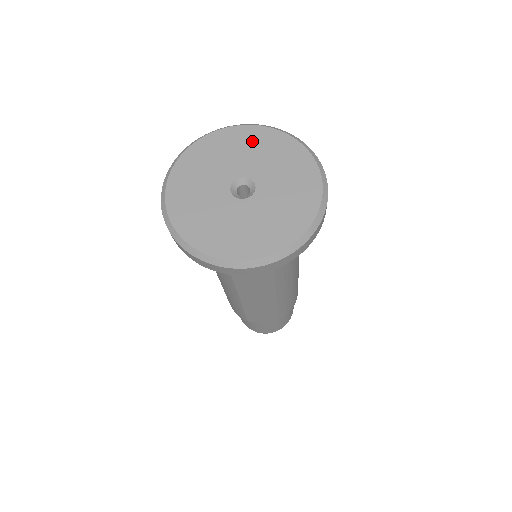
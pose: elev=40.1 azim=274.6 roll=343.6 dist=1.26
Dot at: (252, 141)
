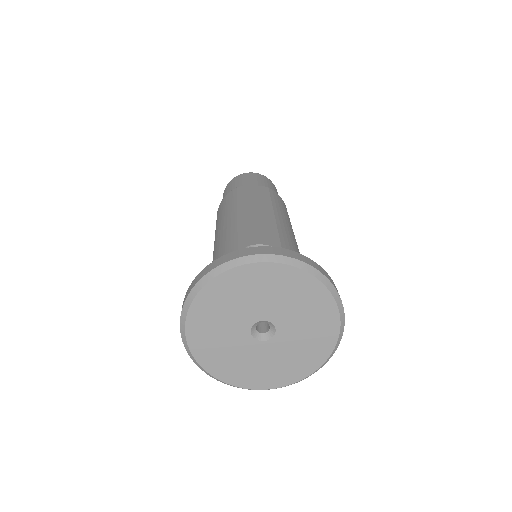
Dot at: (275, 283)
